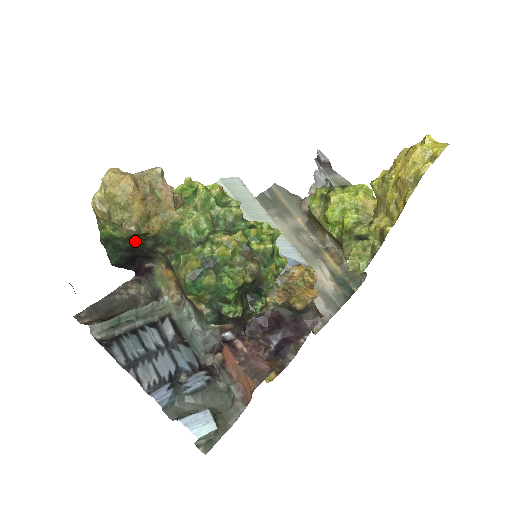
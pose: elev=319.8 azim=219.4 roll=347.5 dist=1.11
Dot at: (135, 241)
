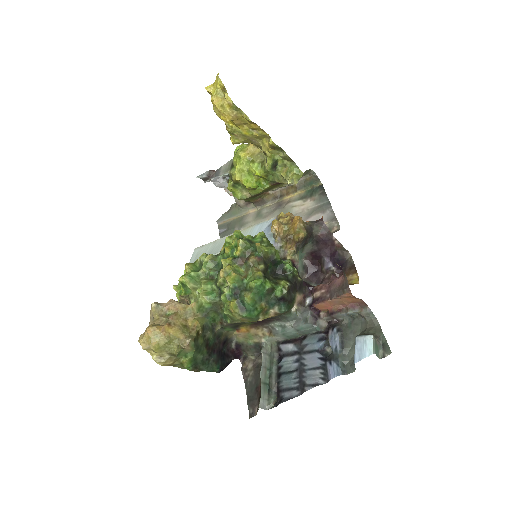
Dot at: (202, 345)
